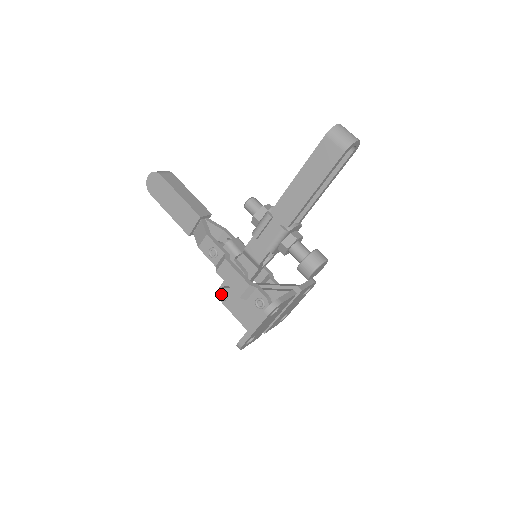
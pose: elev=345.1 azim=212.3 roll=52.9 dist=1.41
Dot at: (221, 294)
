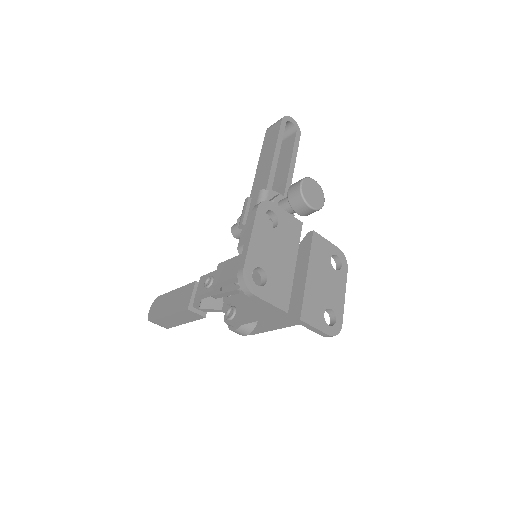
Dot at: (228, 315)
